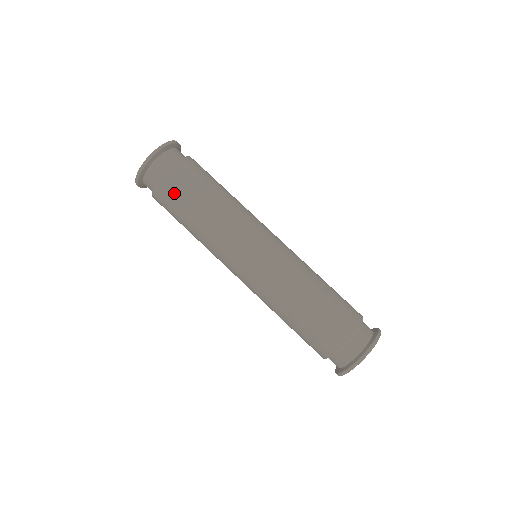
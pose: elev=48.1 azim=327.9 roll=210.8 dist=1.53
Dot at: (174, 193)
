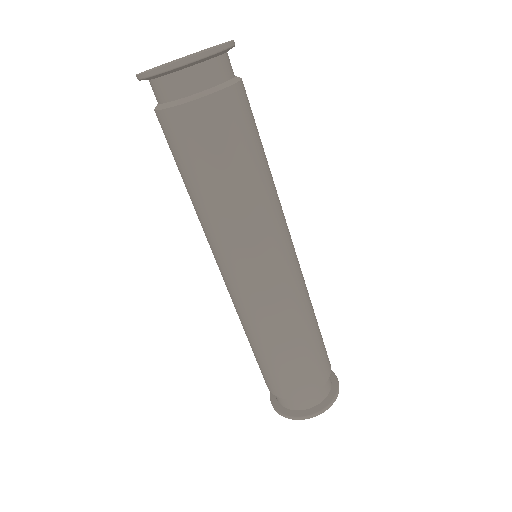
Dot at: (205, 136)
